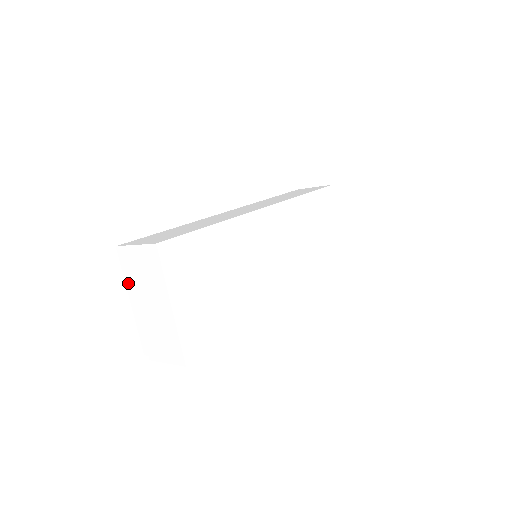
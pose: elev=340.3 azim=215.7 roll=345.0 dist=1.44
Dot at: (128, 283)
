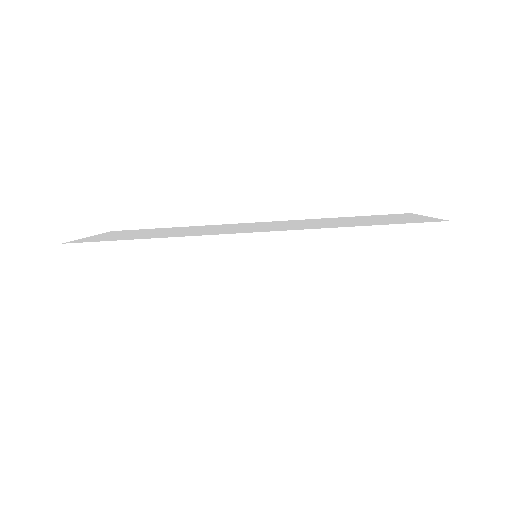
Dot at: occluded
